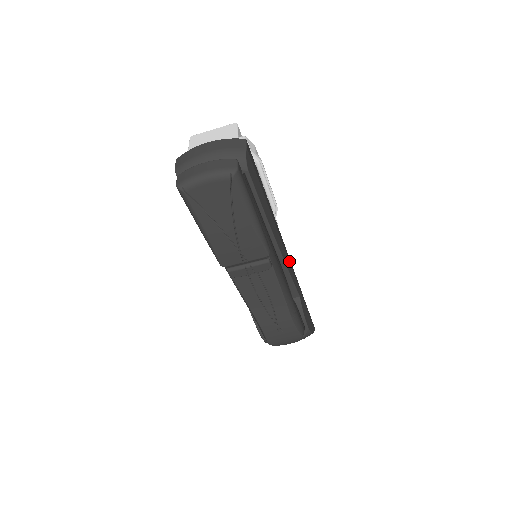
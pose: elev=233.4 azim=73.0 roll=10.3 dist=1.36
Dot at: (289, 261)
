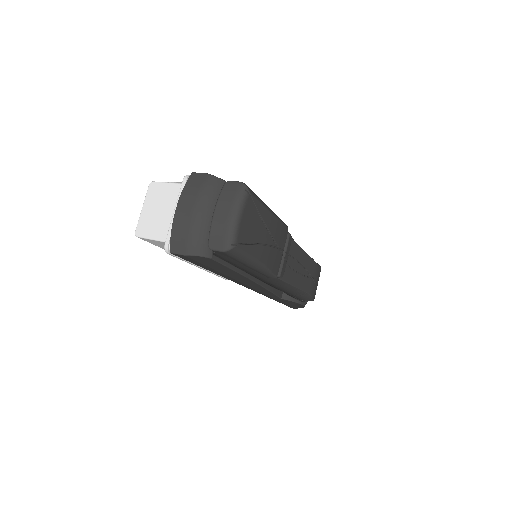
Dot at: occluded
